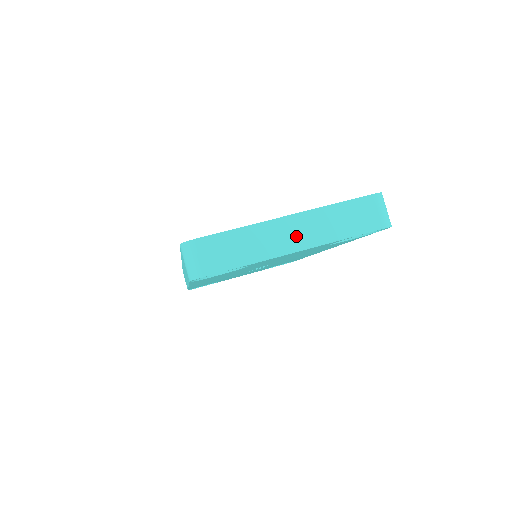
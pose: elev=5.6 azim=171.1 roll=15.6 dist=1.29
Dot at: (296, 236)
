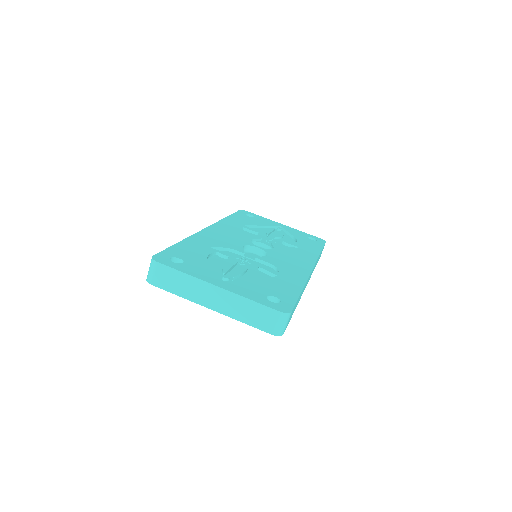
Dot at: (215, 300)
